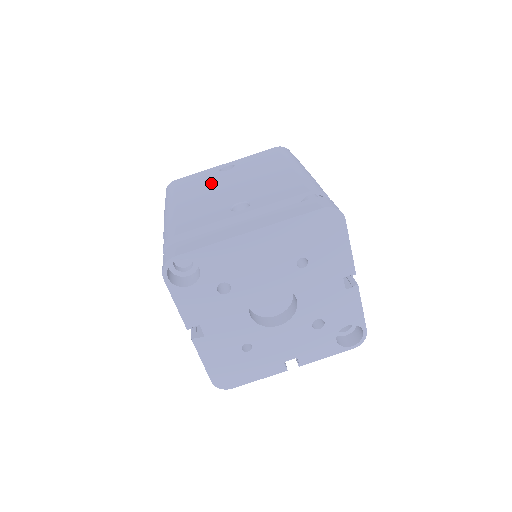
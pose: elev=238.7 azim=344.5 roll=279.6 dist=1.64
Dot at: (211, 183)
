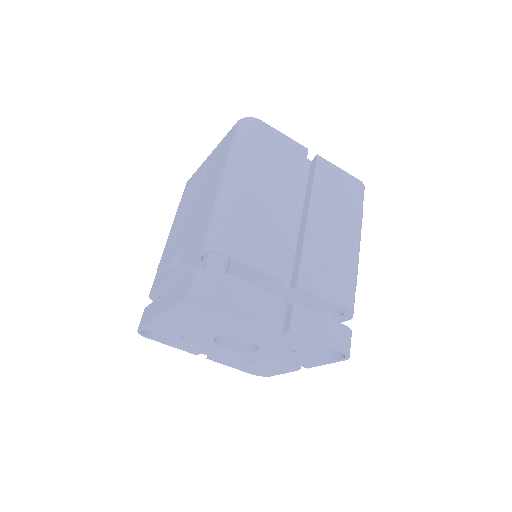
Dot at: (189, 201)
